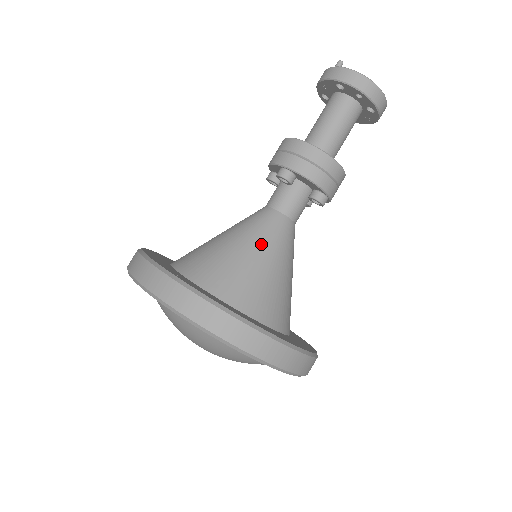
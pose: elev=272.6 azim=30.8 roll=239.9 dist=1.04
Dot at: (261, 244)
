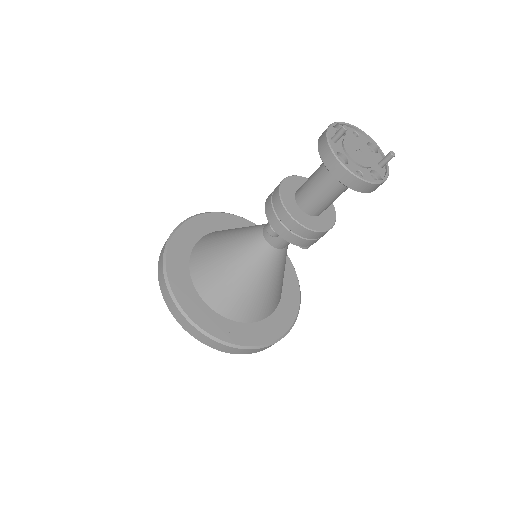
Dot at: (250, 273)
